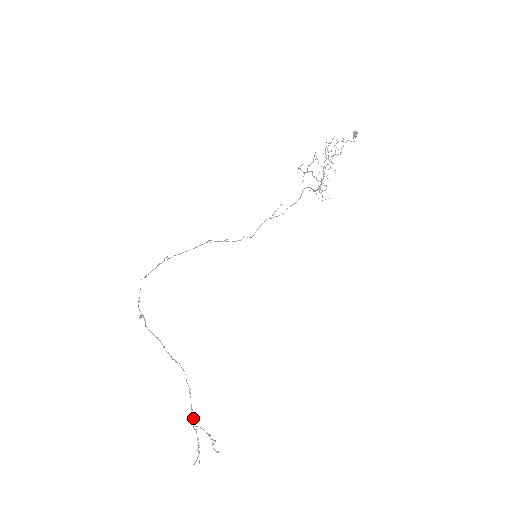
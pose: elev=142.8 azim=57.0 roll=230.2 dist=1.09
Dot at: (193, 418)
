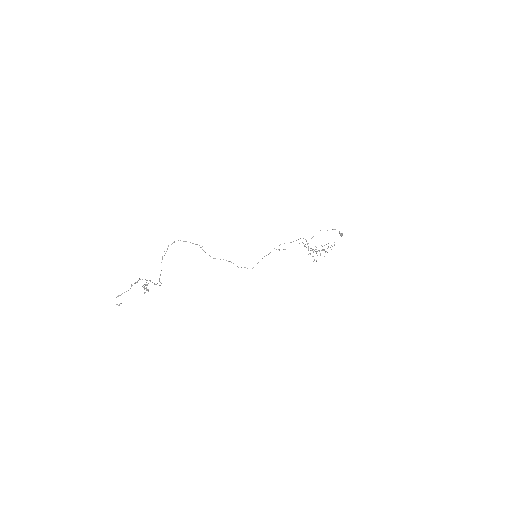
Dot at: (145, 284)
